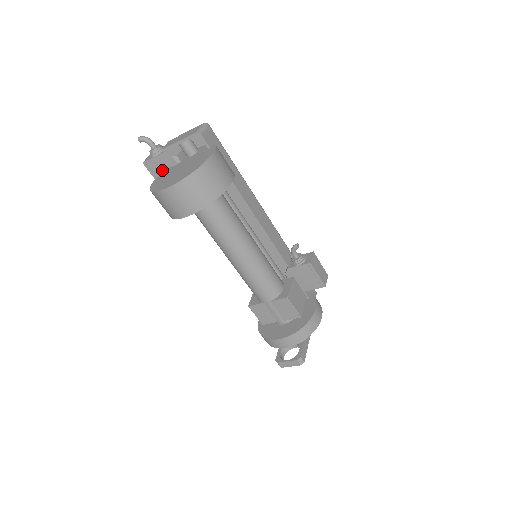
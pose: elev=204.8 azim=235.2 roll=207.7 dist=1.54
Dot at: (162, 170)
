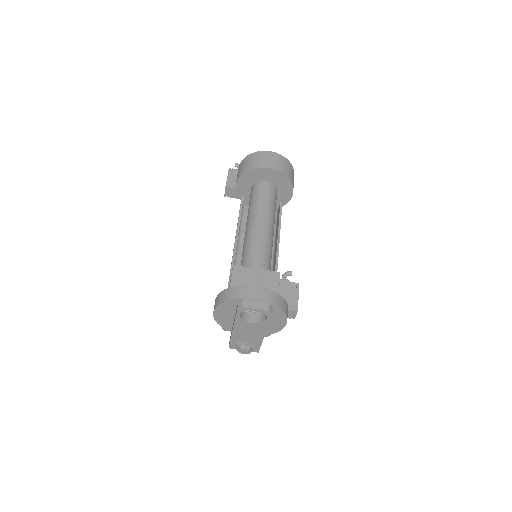
Dot at: occluded
